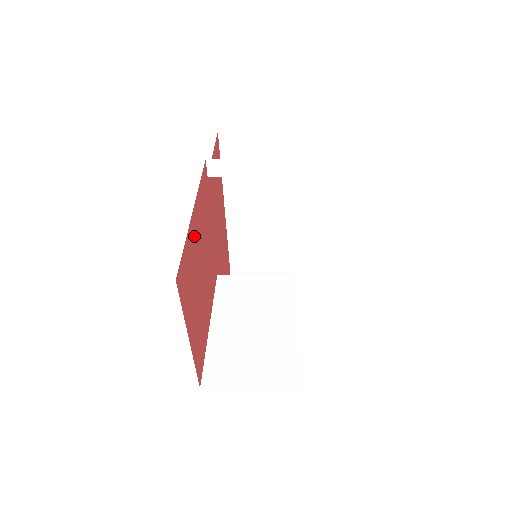
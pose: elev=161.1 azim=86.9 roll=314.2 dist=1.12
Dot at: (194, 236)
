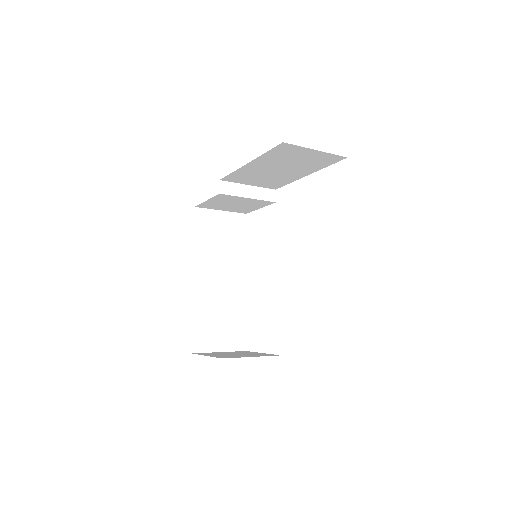
Dot at: occluded
